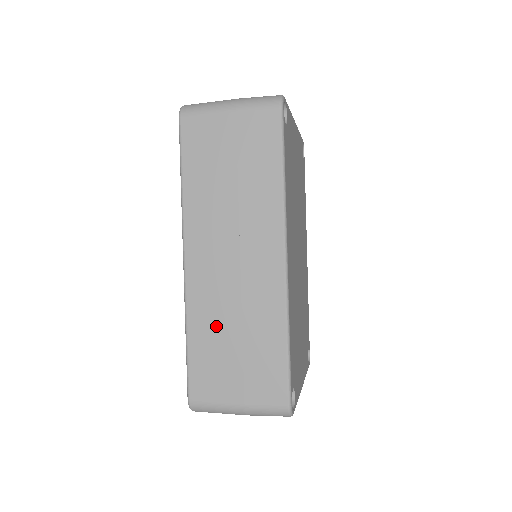
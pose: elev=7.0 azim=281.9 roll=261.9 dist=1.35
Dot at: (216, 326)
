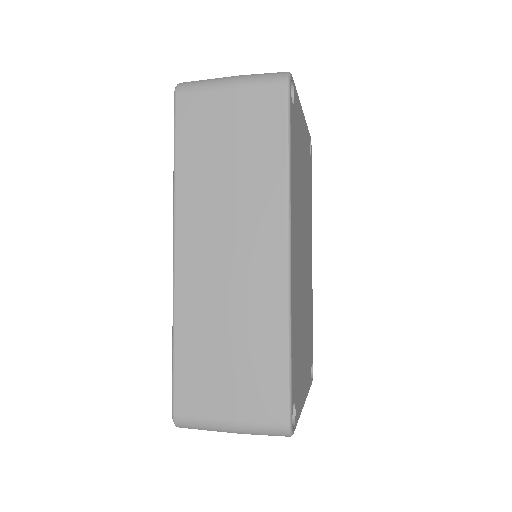
Dot at: (207, 328)
